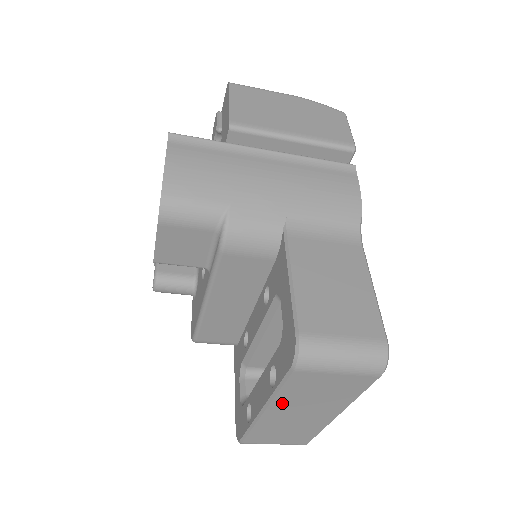
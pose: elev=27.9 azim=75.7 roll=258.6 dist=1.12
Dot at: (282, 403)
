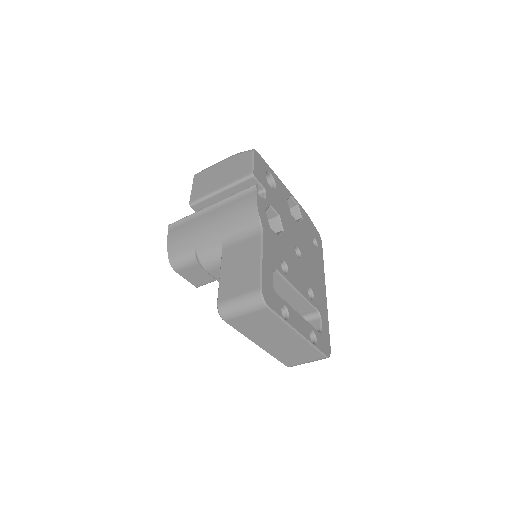
Dot at: (255, 338)
